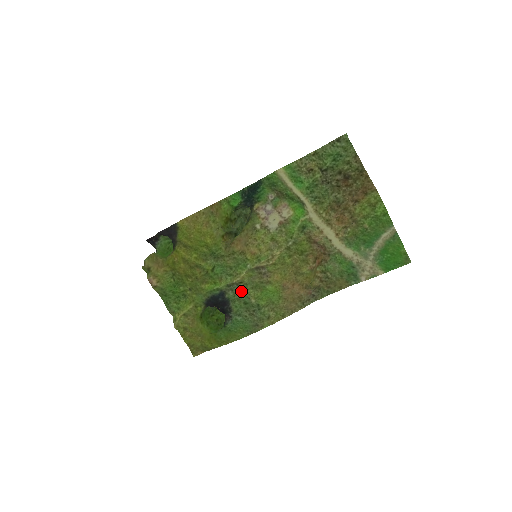
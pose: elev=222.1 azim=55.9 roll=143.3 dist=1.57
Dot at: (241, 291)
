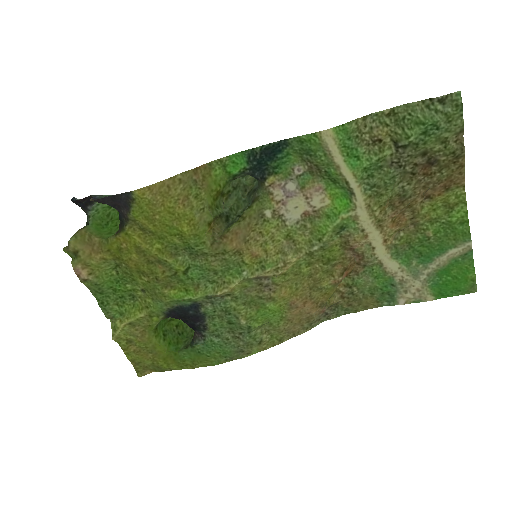
Dot at: (226, 306)
